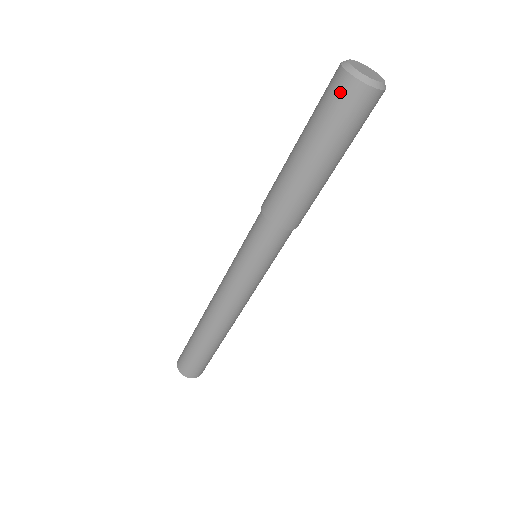
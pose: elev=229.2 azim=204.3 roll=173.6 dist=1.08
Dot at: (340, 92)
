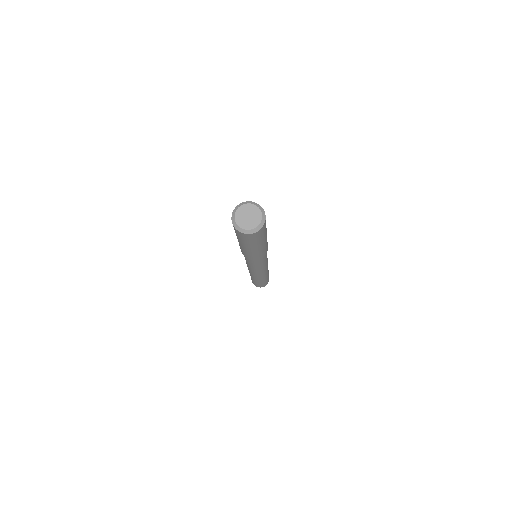
Dot at: (241, 236)
